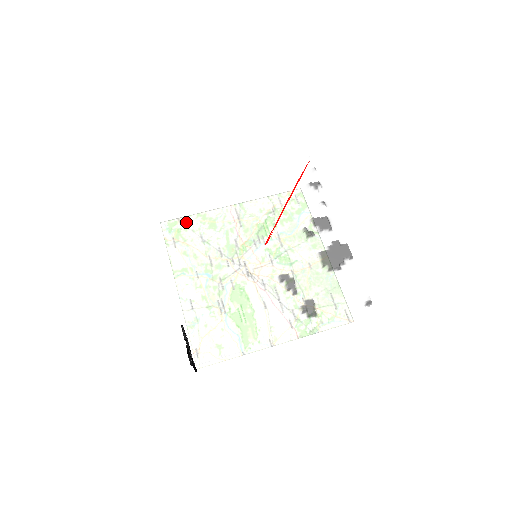
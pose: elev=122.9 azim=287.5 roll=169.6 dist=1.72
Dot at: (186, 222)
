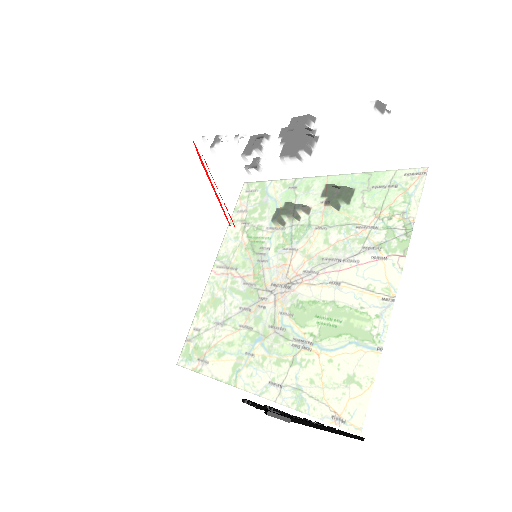
Dot at: (156, 318)
